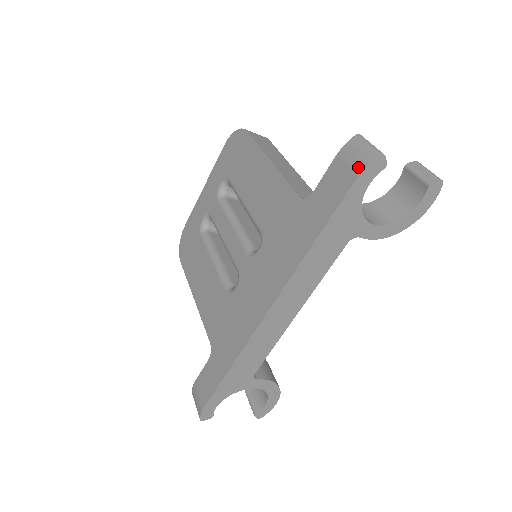
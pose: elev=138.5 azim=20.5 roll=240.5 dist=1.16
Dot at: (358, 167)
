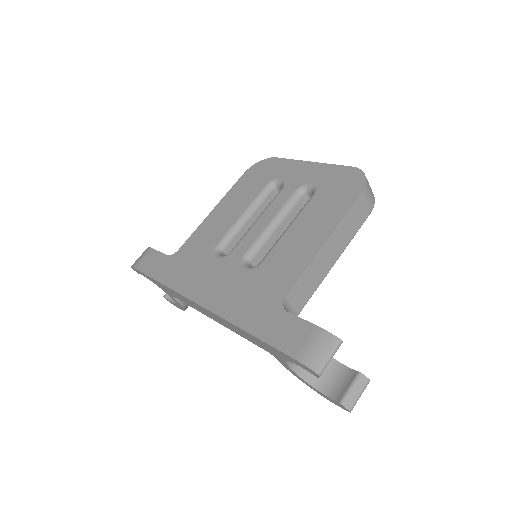
Dot at: (303, 356)
